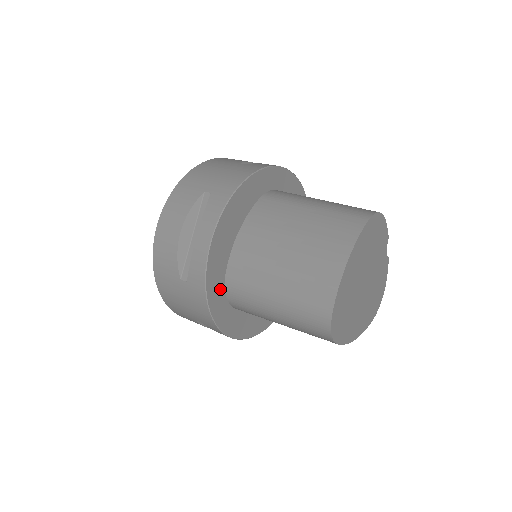
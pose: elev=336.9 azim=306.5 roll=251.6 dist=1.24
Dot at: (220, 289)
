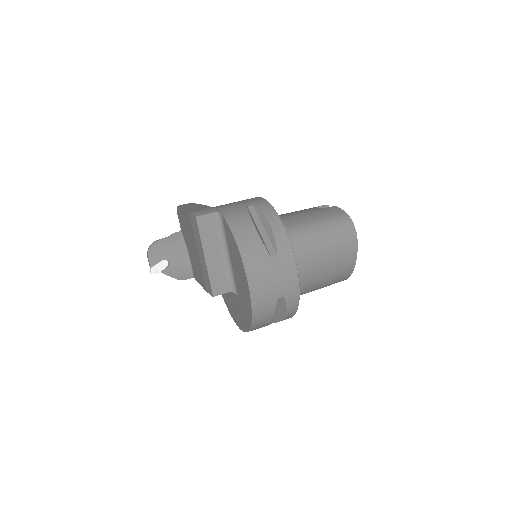
Dot at: occluded
